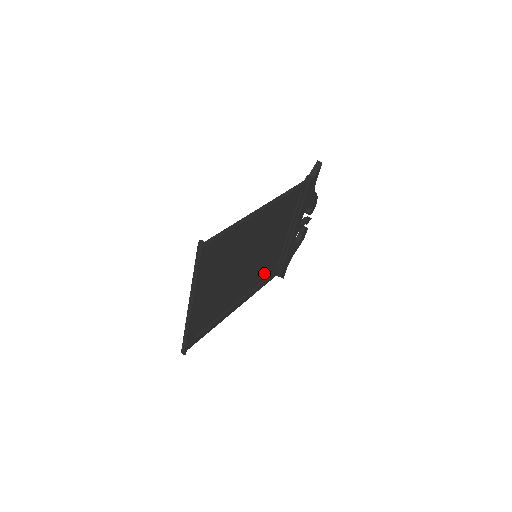
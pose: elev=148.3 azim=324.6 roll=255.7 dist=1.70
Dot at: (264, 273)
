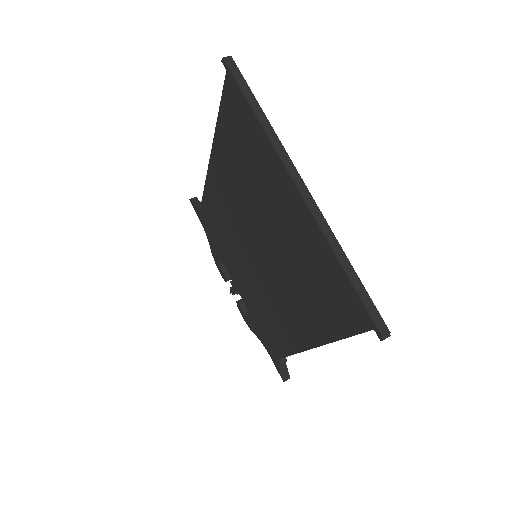
Dot at: occluded
